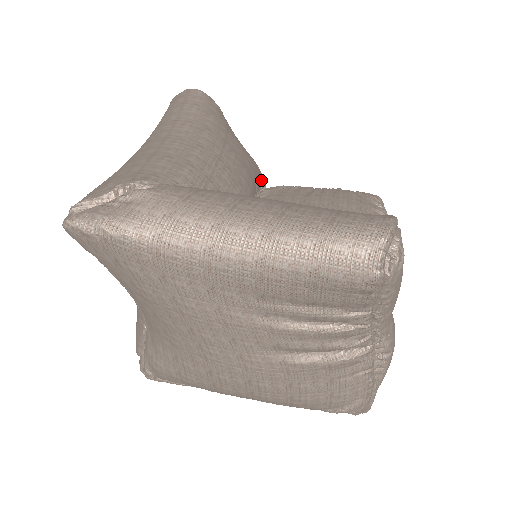
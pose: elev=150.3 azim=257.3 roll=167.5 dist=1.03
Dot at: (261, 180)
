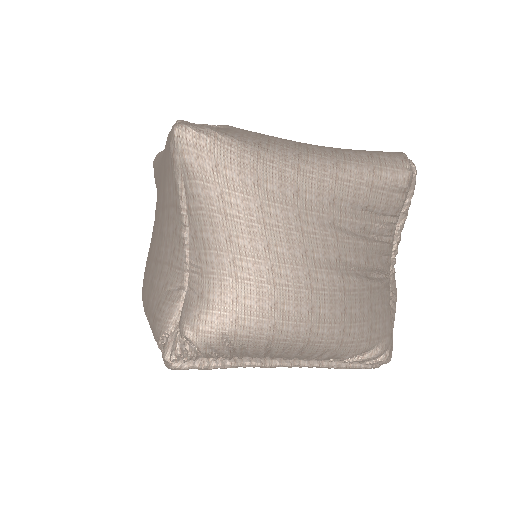
Dot at: occluded
